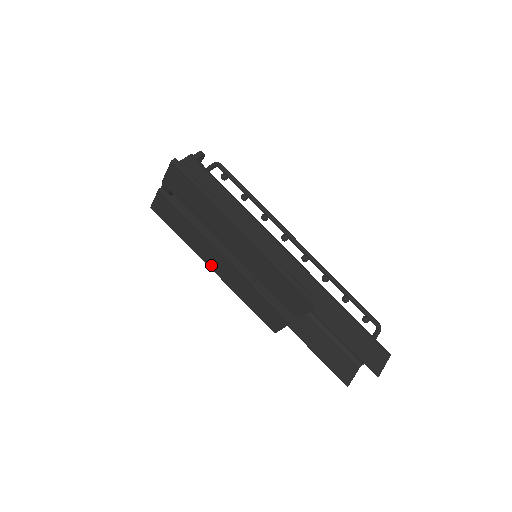
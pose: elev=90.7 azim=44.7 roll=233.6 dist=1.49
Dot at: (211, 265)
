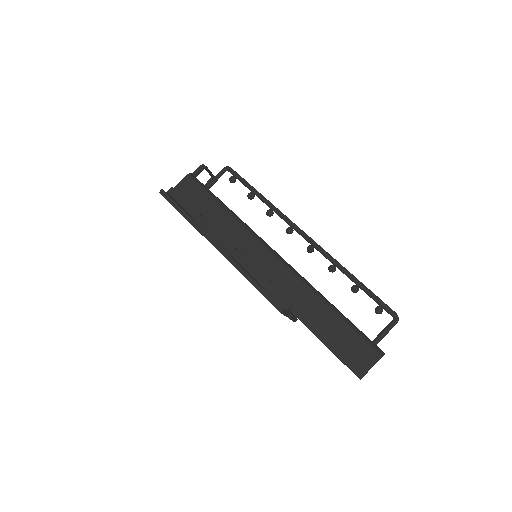
Dot at: occluded
